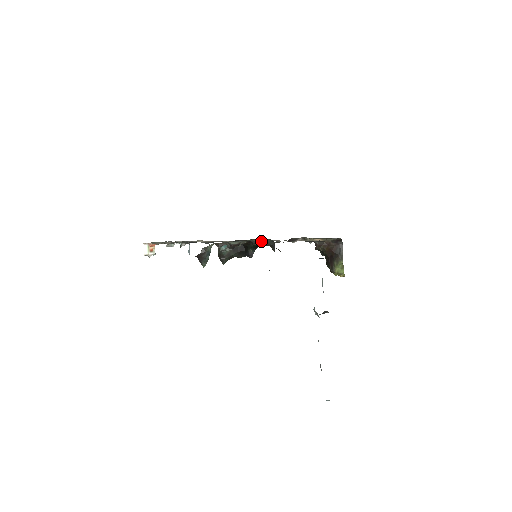
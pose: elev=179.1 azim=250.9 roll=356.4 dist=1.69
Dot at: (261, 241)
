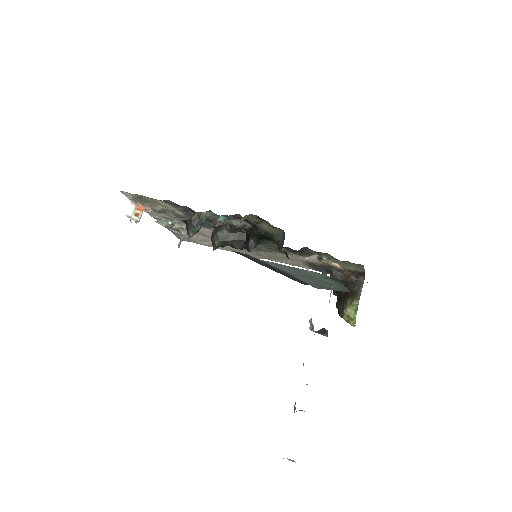
Dot at: (269, 228)
